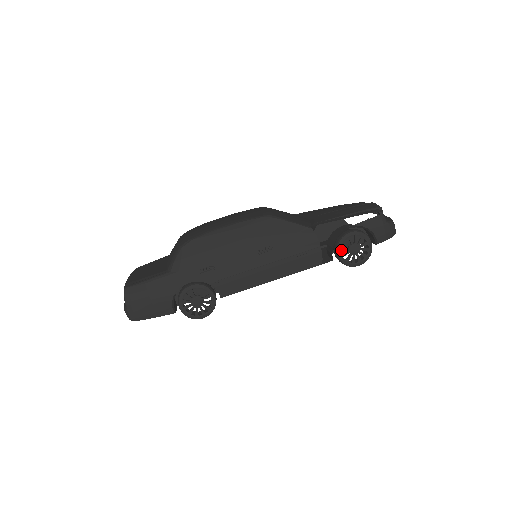
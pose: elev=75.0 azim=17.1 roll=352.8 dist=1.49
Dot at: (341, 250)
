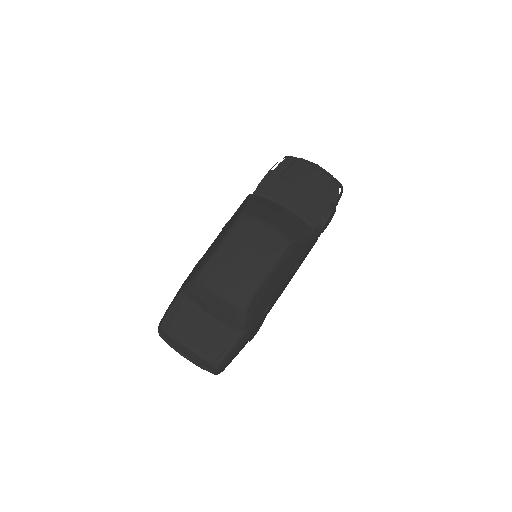
Dot at: occluded
